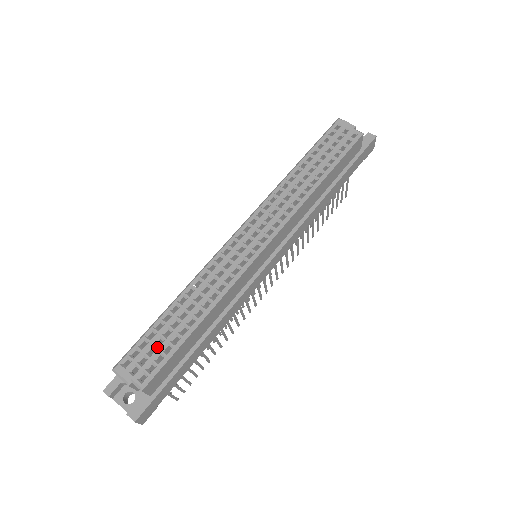
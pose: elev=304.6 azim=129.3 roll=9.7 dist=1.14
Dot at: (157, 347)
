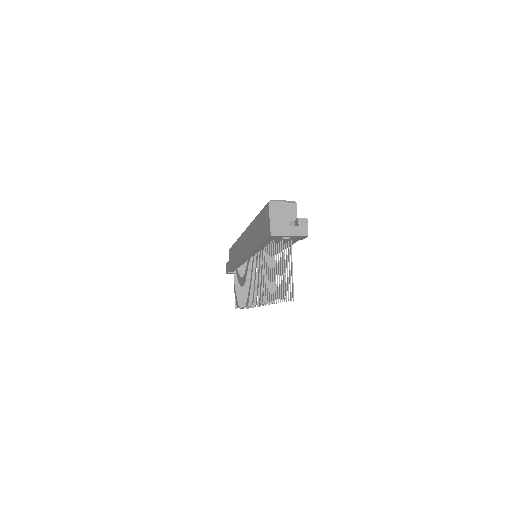
Dot at: occluded
